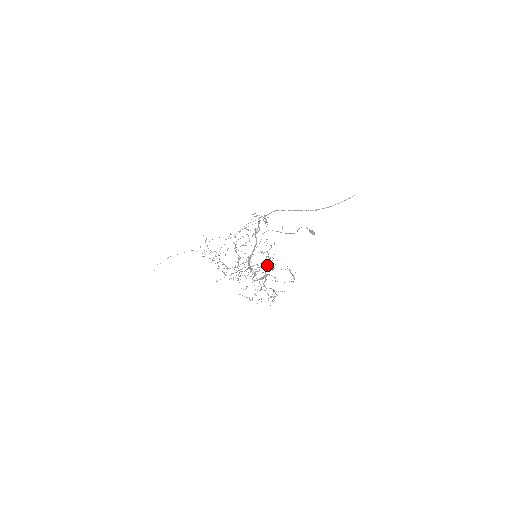
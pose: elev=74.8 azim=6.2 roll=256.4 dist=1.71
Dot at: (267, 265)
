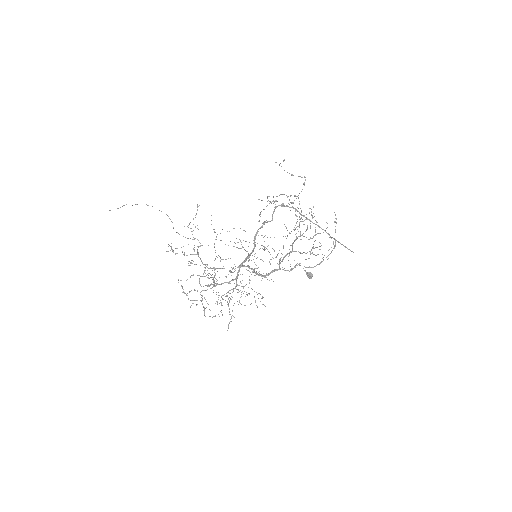
Dot at: occluded
